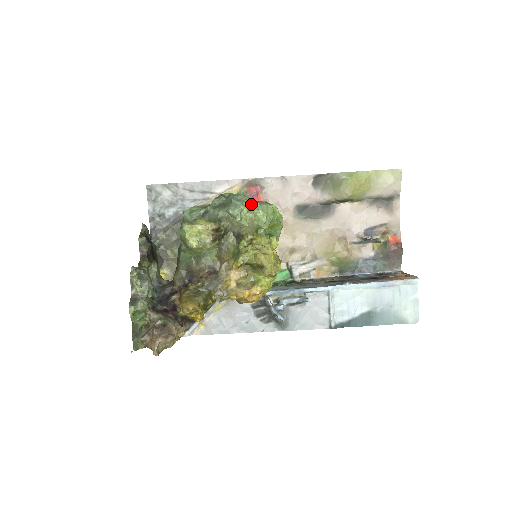
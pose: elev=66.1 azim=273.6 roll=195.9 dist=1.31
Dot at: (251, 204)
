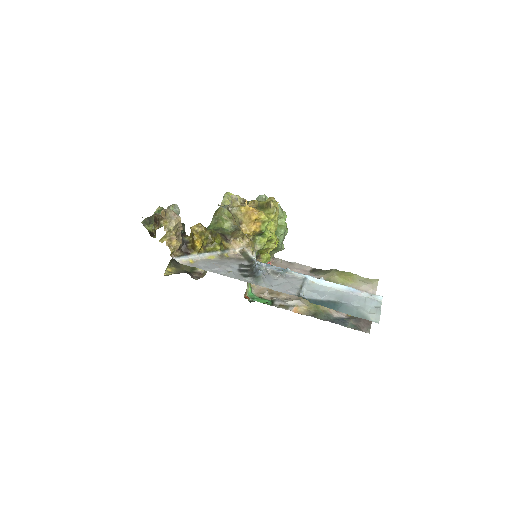
Dot at: occluded
